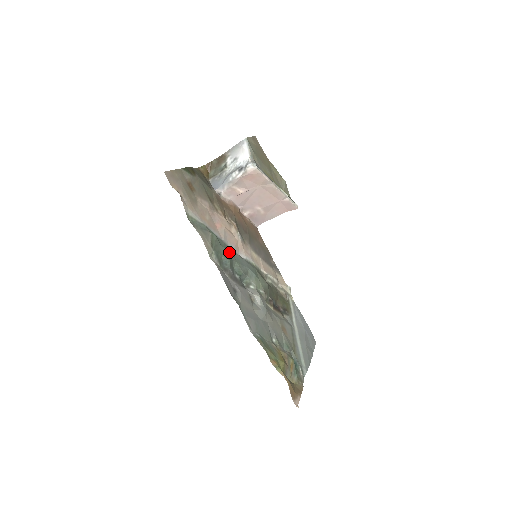
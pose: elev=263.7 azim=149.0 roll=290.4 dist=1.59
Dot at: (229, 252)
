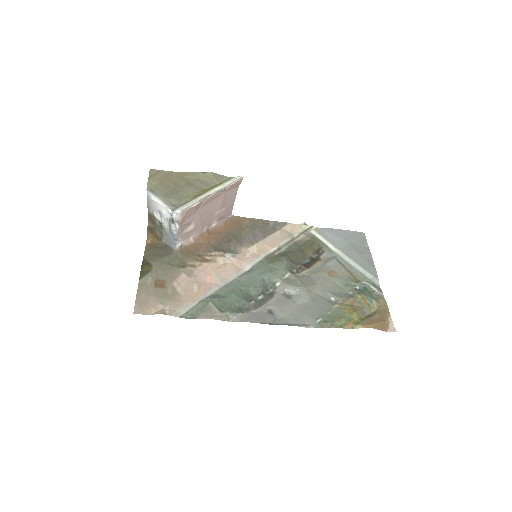
Dot at: (236, 290)
